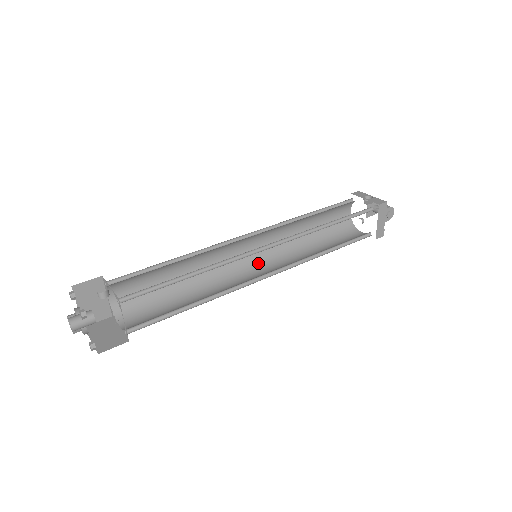
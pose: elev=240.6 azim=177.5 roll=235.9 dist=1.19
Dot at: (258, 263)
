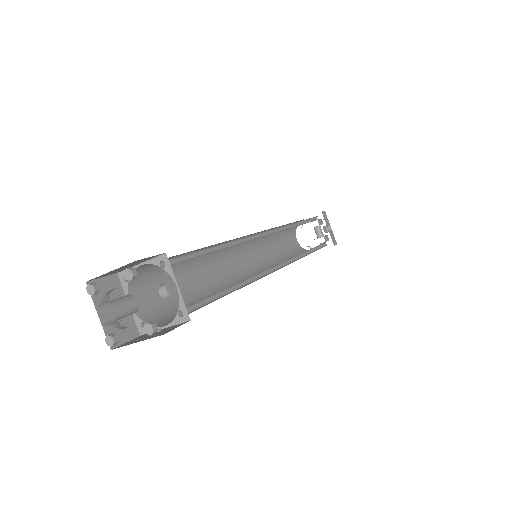
Dot at: (242, 248)
